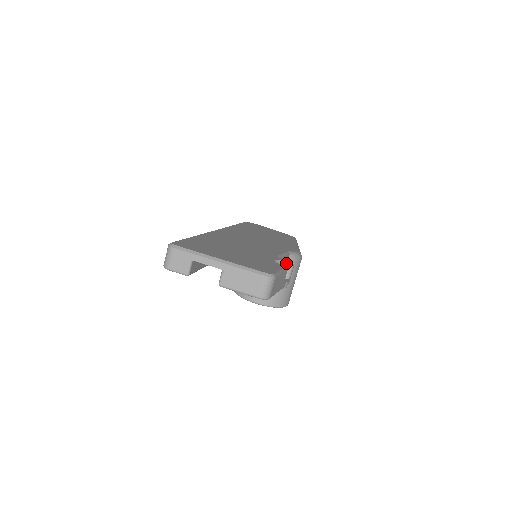
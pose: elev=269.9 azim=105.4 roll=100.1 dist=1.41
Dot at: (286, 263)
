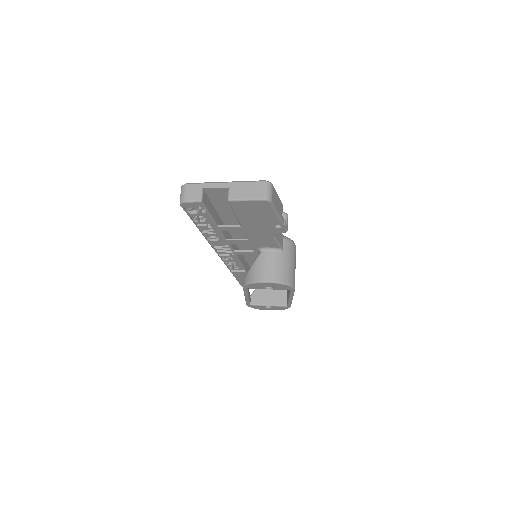
Dot at: occluded
